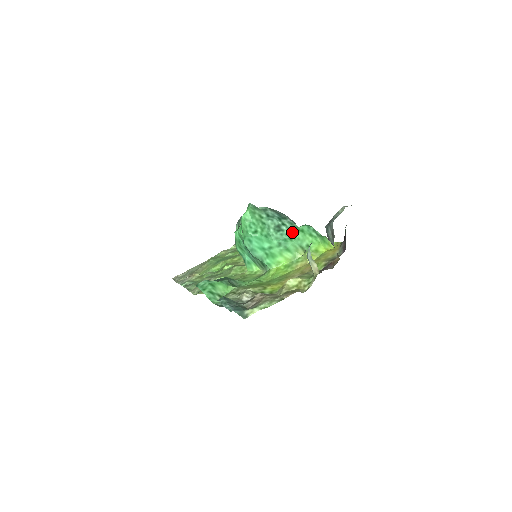
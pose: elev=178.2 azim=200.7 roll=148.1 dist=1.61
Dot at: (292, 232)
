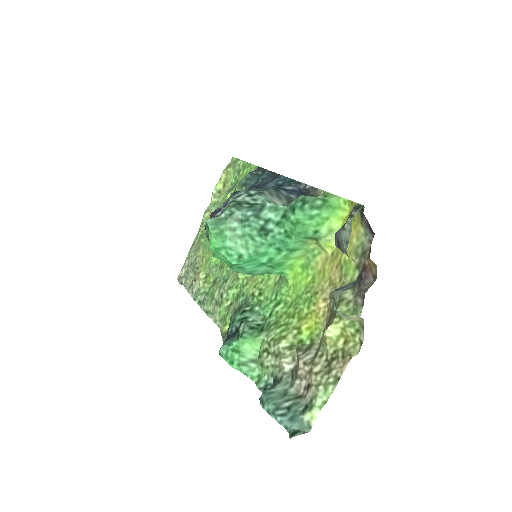
Dot at: (285, 228)
